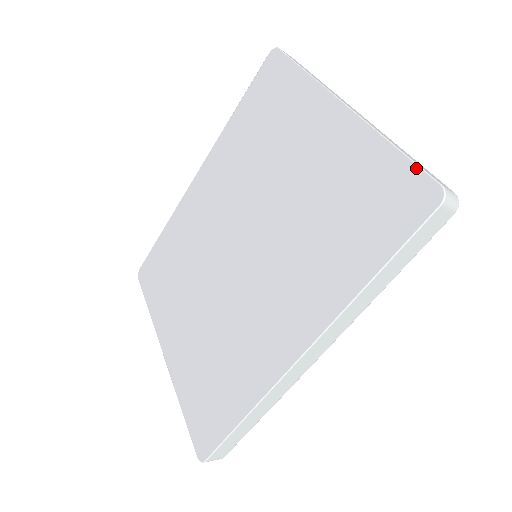
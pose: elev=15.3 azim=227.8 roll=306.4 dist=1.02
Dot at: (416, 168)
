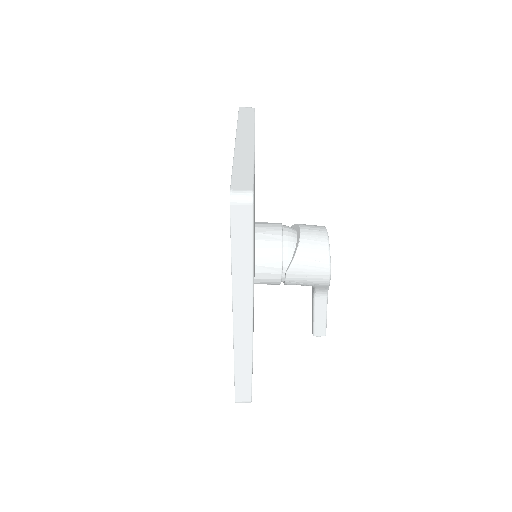
Dot at: (231, 181)
